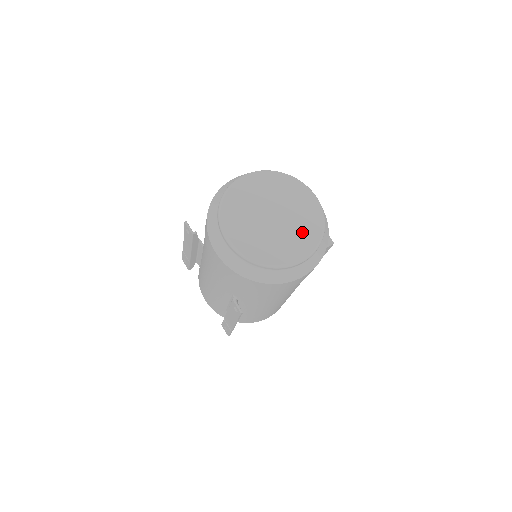
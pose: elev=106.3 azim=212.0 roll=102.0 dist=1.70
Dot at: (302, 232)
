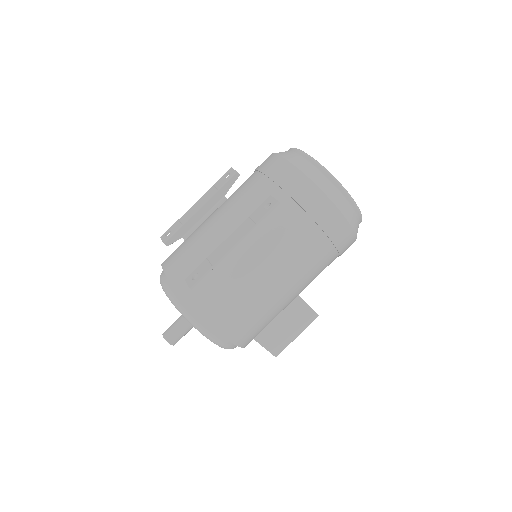
Dot at: occluded
